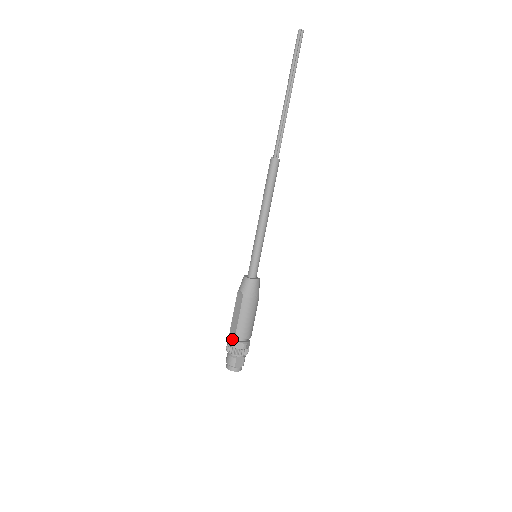
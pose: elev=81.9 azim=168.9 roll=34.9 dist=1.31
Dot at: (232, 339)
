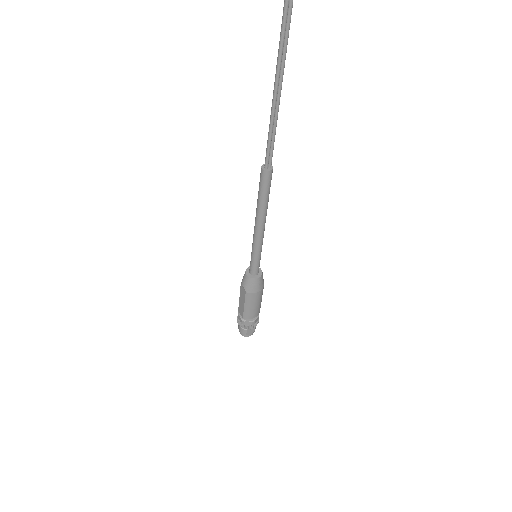
Dot at: (241, 317)
